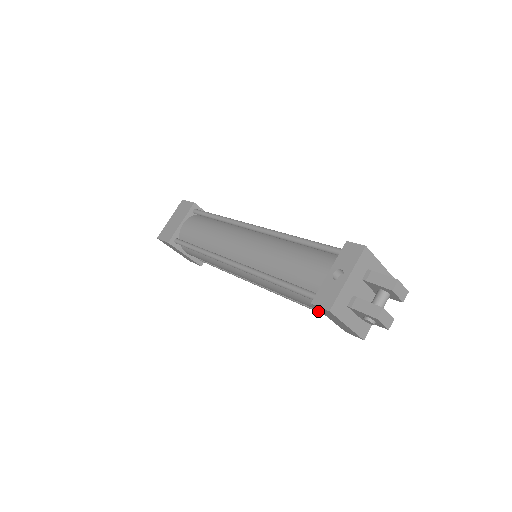
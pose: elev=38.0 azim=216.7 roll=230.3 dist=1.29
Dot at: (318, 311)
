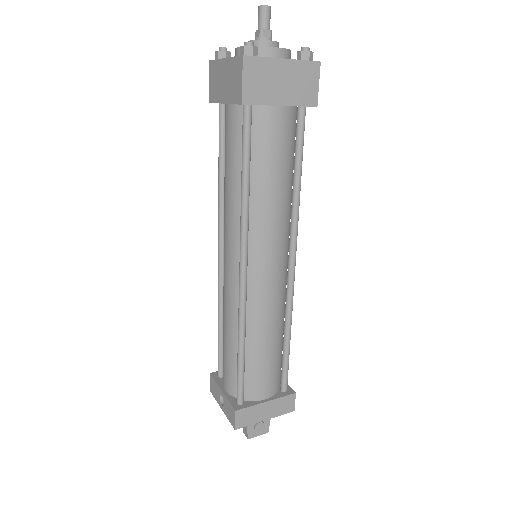
Dot at: occluded
